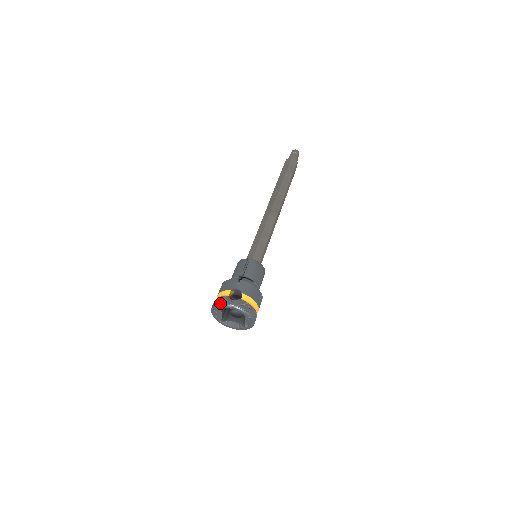
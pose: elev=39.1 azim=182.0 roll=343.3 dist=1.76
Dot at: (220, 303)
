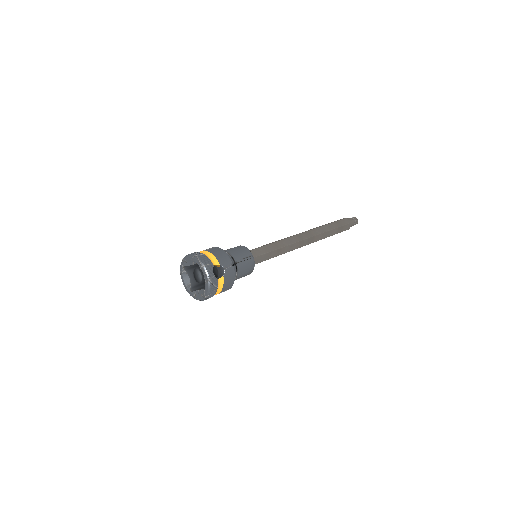
Dot at: (204, 263)
